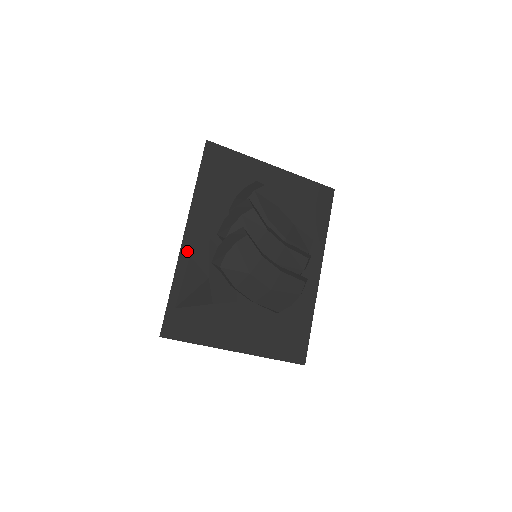
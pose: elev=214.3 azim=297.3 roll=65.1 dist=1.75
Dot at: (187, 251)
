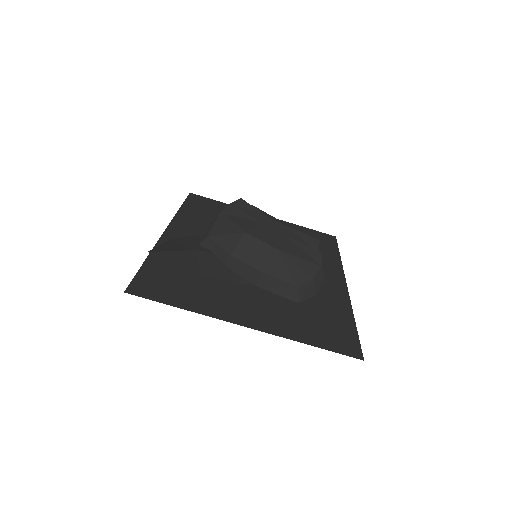
Dot at: occluded
